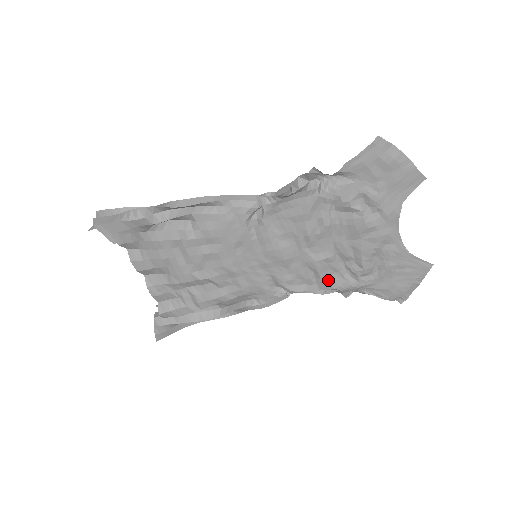
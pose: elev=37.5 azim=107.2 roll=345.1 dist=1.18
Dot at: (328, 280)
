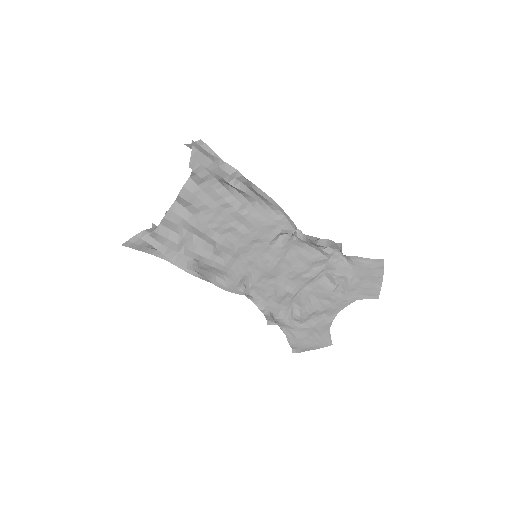
Dot at: (276, 305)
